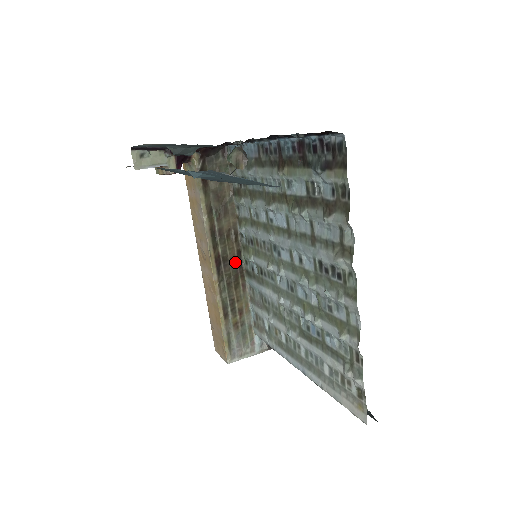
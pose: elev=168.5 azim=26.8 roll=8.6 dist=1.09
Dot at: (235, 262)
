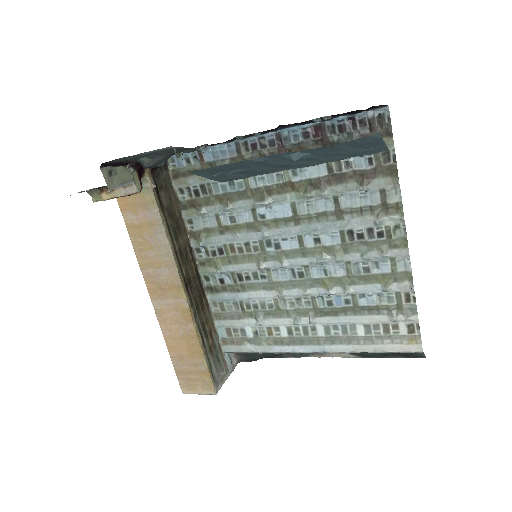
Dot at: (196, 282)
